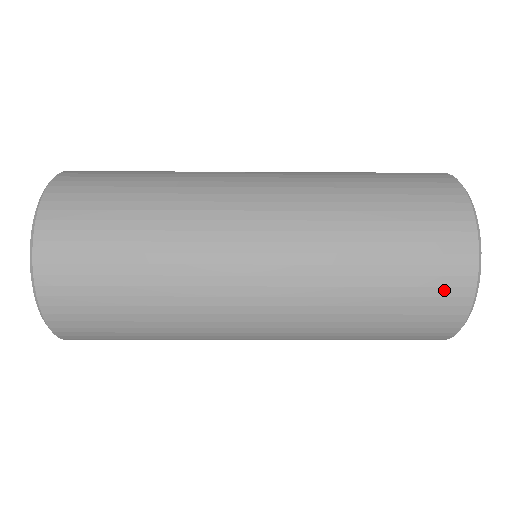
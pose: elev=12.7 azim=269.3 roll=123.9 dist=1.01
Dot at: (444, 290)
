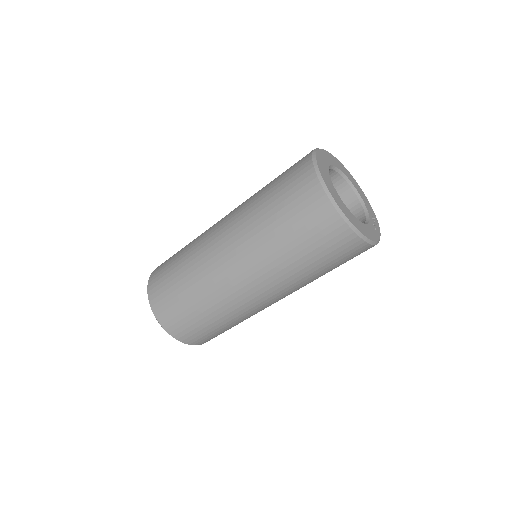
Dot at: (319, 219)
